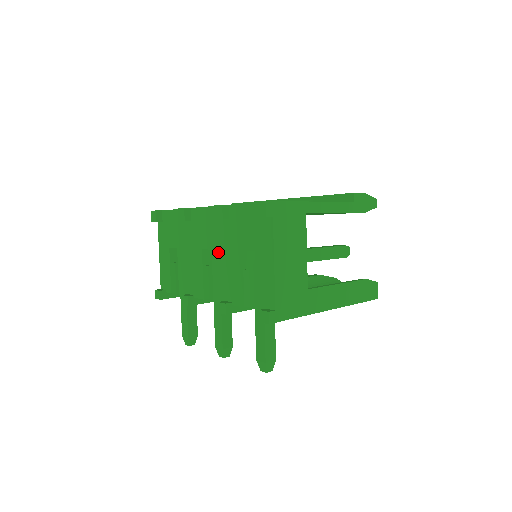
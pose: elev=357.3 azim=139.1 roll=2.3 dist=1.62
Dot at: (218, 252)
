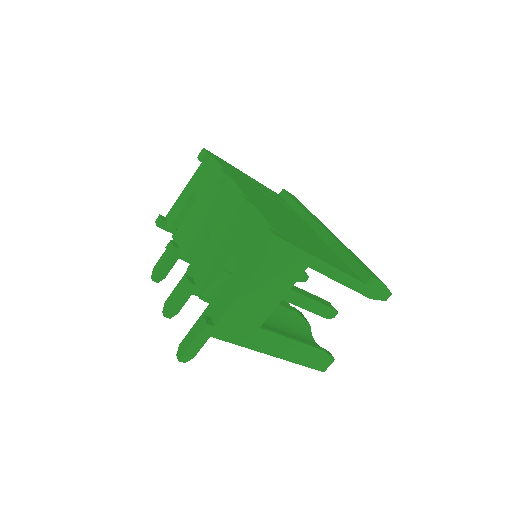
Dot at: (218, 234)
